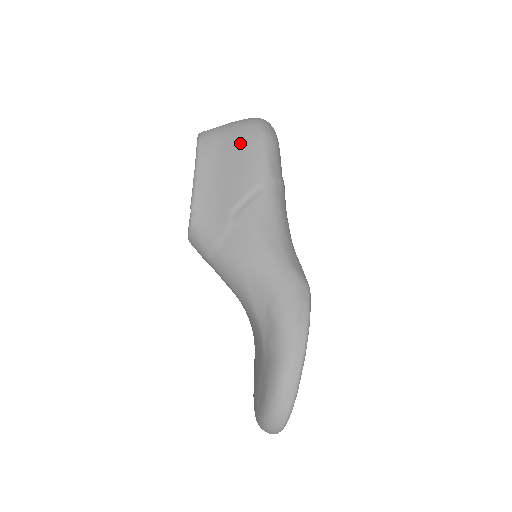
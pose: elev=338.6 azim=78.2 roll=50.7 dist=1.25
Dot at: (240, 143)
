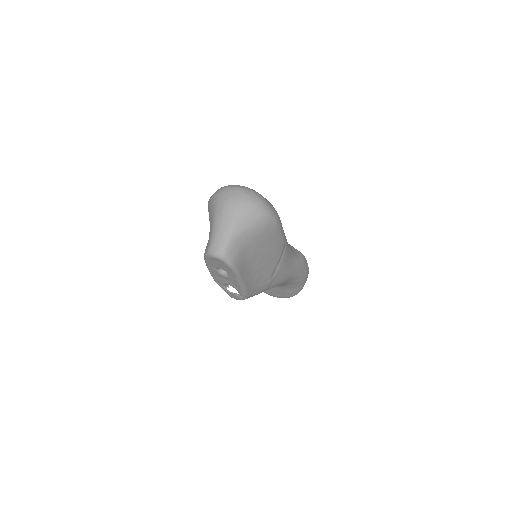
Dot at: (264, 242)
